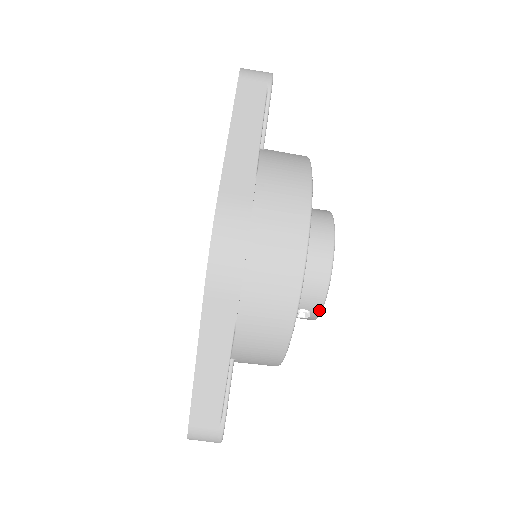
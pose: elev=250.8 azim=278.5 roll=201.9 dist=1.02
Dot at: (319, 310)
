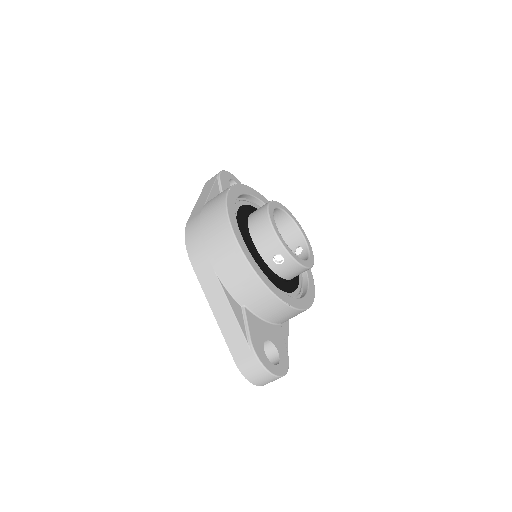
Dot at: (283, 249)
